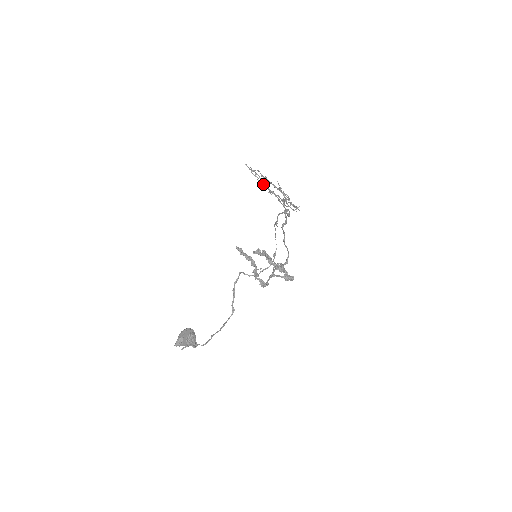
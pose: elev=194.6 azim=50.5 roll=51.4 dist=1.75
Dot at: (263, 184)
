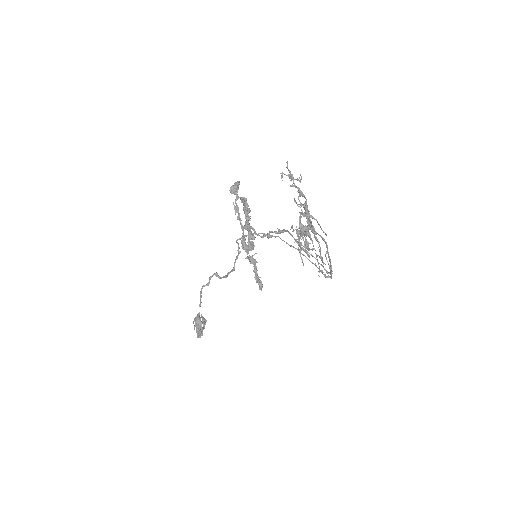
Dot at: (309, 250)
